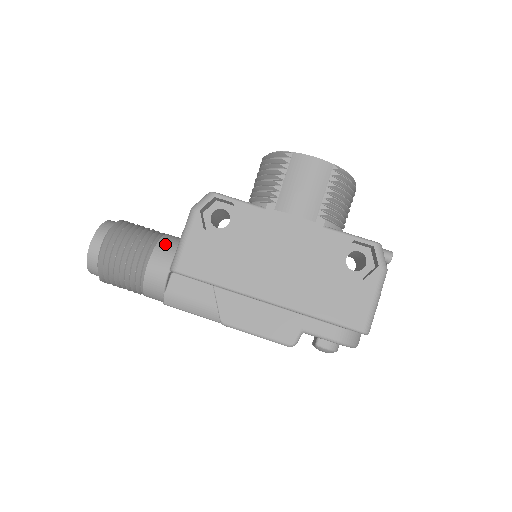
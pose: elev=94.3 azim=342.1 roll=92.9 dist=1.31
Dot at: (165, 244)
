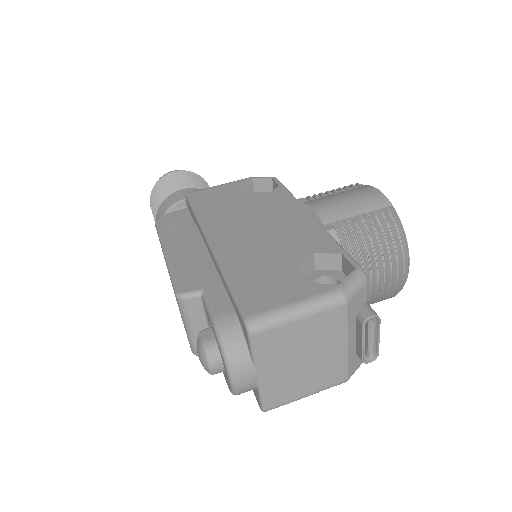
Dot at: occluded
